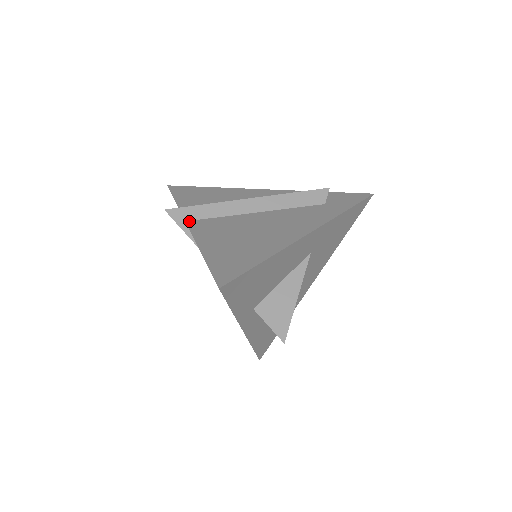
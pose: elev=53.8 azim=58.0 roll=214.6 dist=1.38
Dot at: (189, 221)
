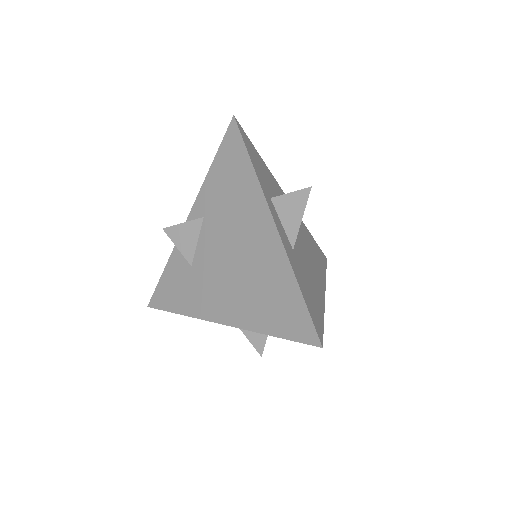
Dot at: occluded
